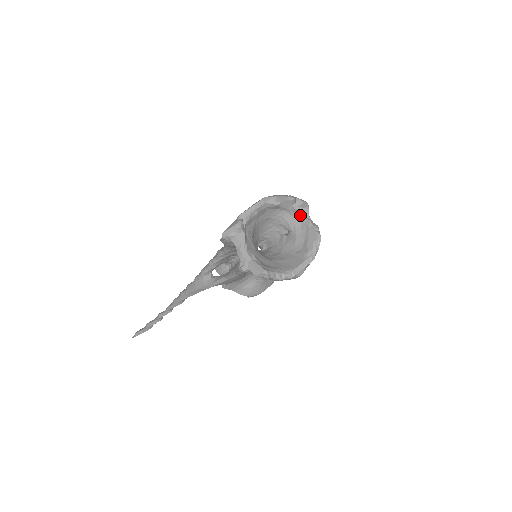
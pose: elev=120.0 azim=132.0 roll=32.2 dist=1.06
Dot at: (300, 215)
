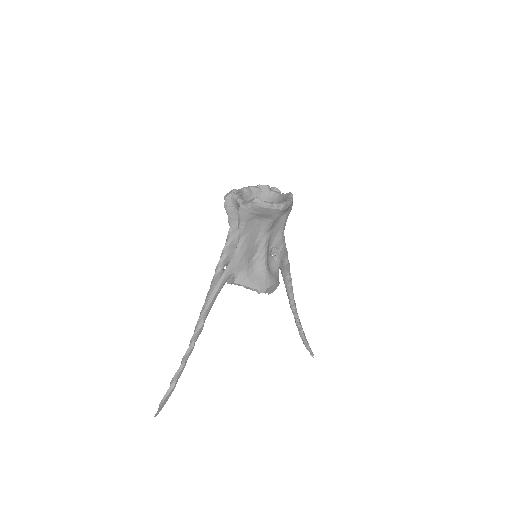
Dot at: (276, 195)
